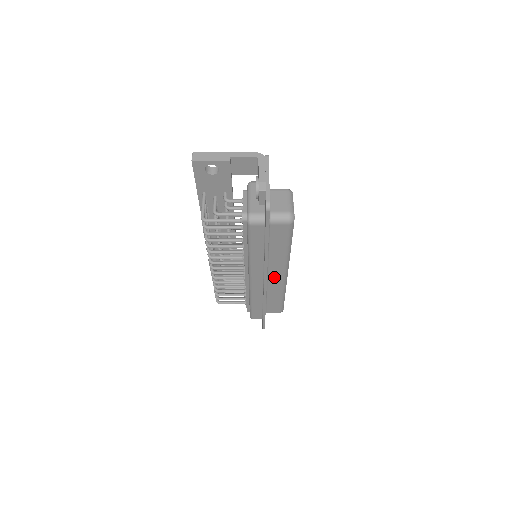
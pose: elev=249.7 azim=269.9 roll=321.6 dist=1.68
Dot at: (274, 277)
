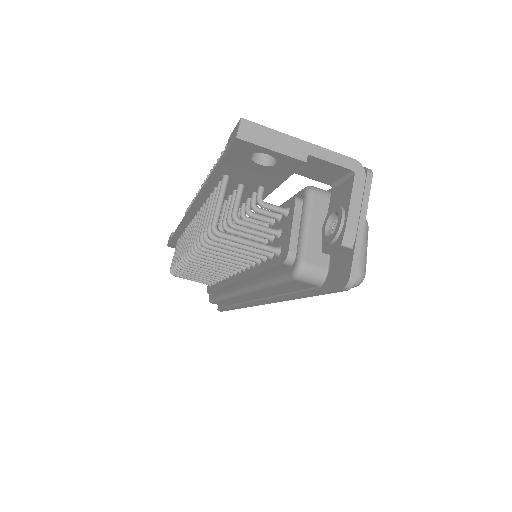
Dot at: occluded
